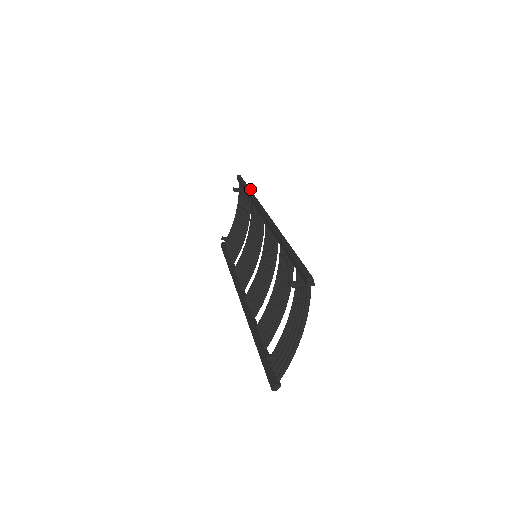
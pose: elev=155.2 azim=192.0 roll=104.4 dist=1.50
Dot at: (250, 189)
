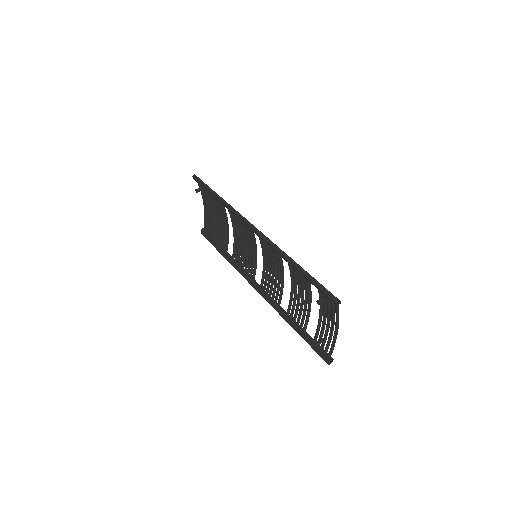
Dot at: (219, 196)
